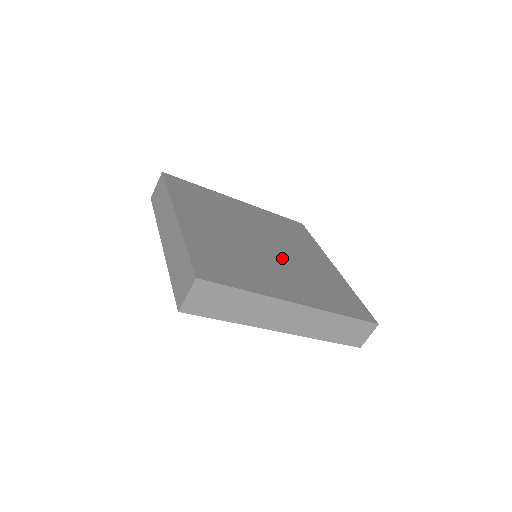
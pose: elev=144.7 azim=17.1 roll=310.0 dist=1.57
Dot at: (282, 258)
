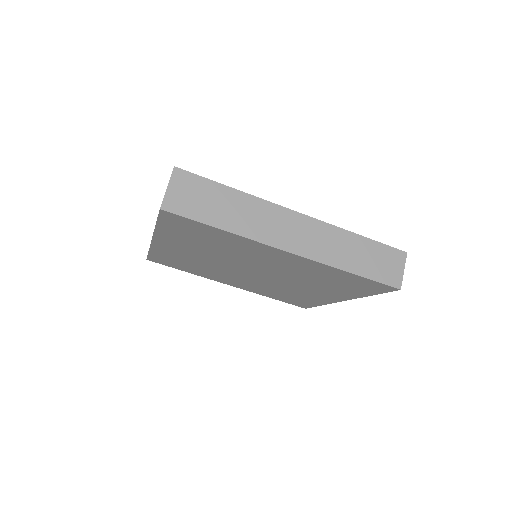
Dot at: occluded
